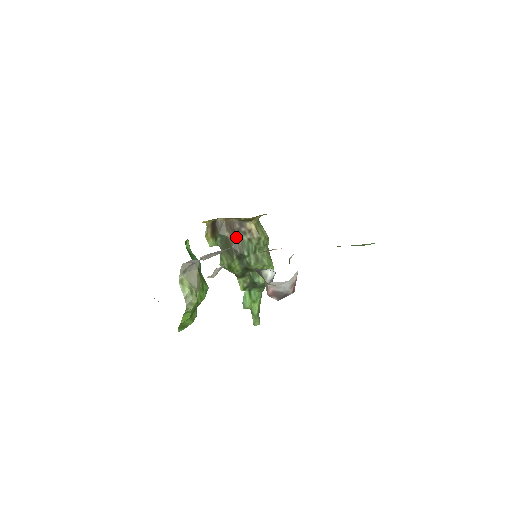
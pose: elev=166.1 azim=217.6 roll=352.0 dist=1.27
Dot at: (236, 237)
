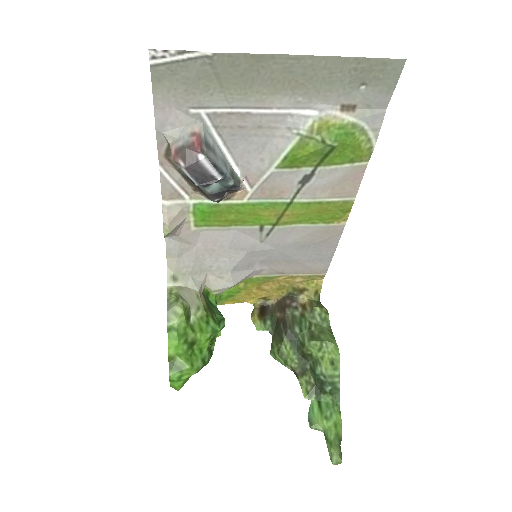
Dot at: (286, 314)
